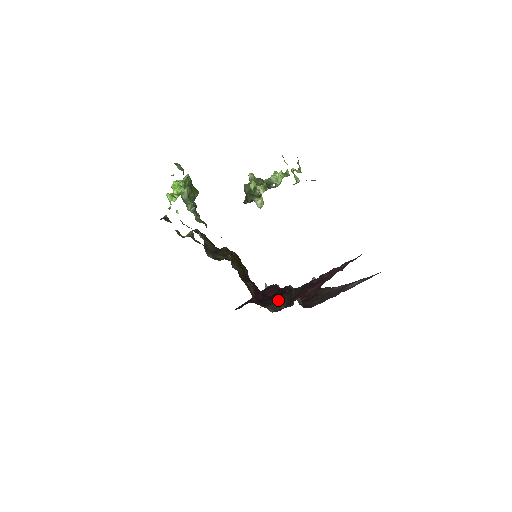
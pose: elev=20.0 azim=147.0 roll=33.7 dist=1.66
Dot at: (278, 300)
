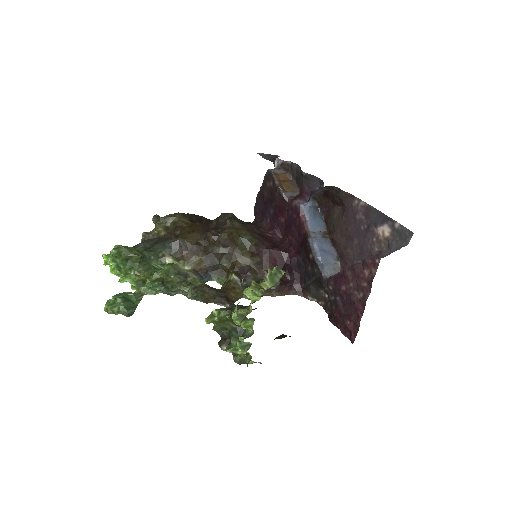
Dot at: (312, 284)
